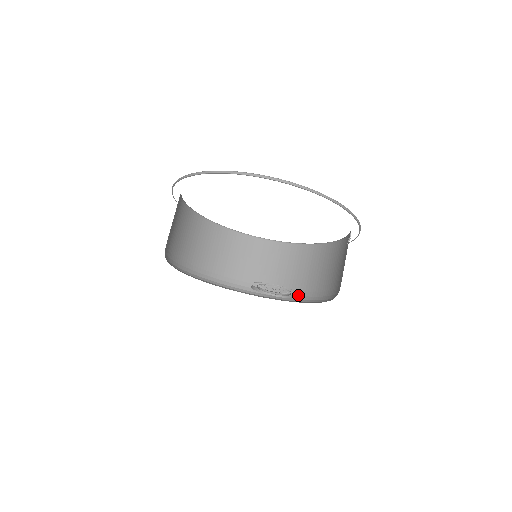
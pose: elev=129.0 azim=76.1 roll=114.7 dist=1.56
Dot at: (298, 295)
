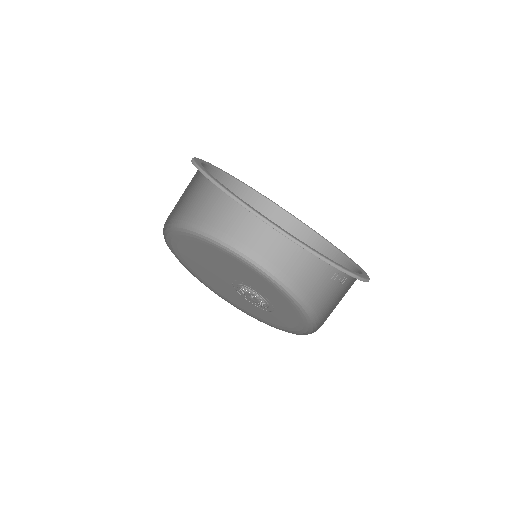
Dot at: (317, 314)
